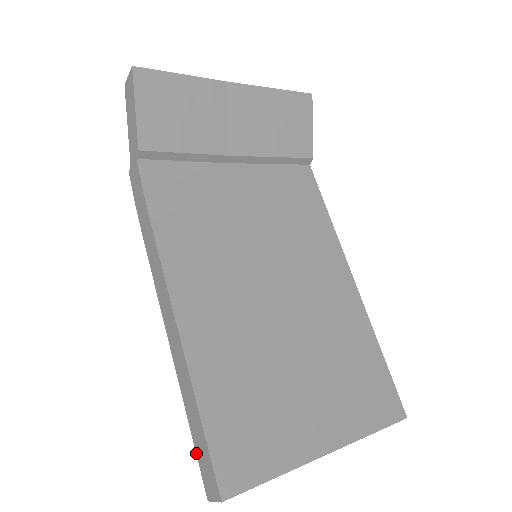
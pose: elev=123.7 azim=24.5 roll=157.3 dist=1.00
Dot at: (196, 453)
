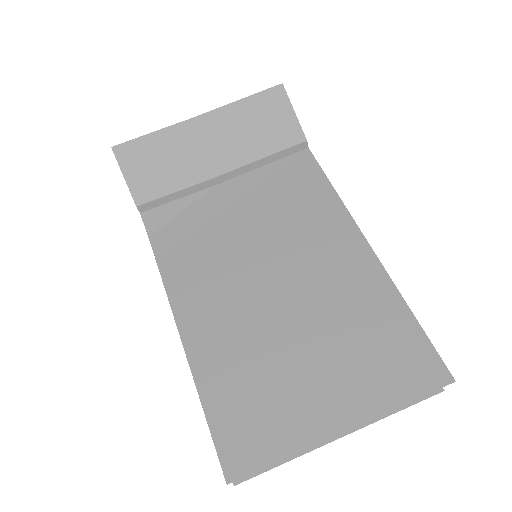
Dot at: occluded
